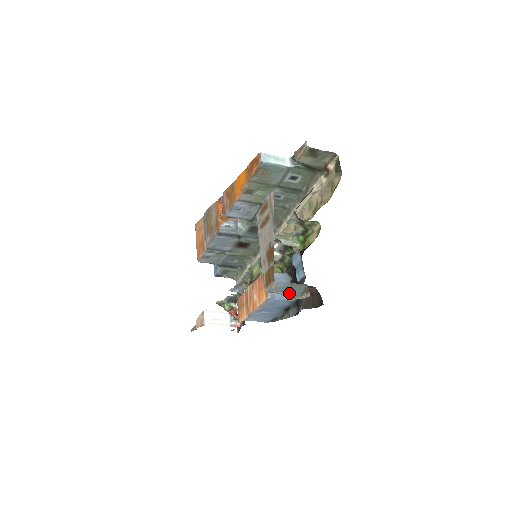
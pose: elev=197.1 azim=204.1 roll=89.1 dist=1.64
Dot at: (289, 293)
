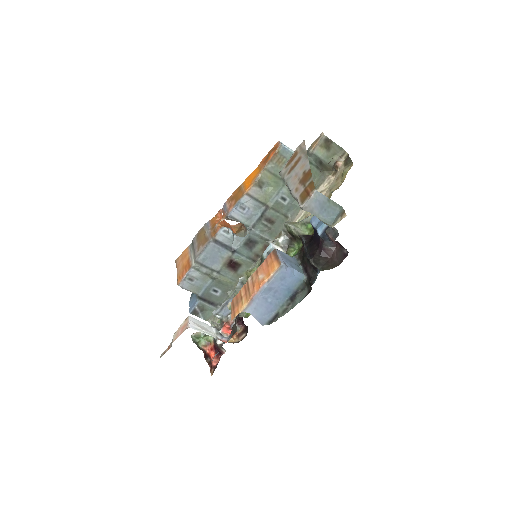
Dot at: (322, 217)
